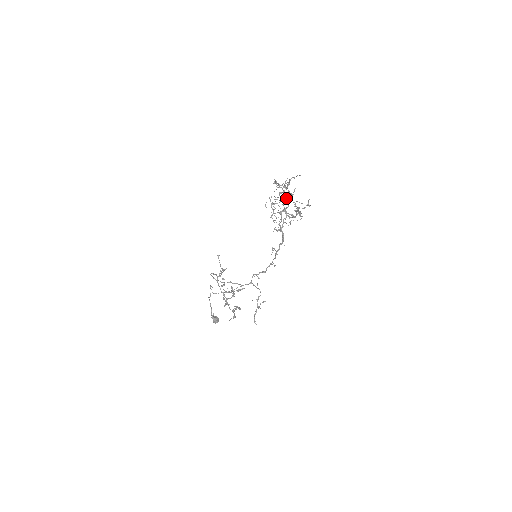
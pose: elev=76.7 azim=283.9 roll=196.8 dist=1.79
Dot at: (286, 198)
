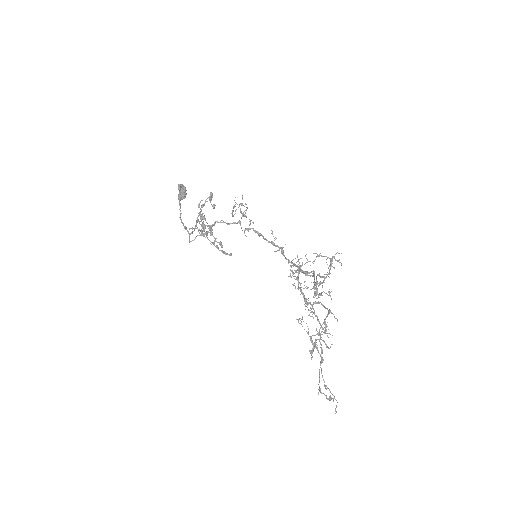
Dot at: (317, 333)
